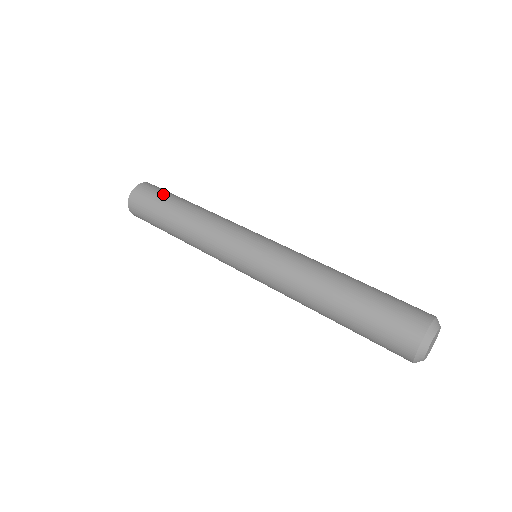
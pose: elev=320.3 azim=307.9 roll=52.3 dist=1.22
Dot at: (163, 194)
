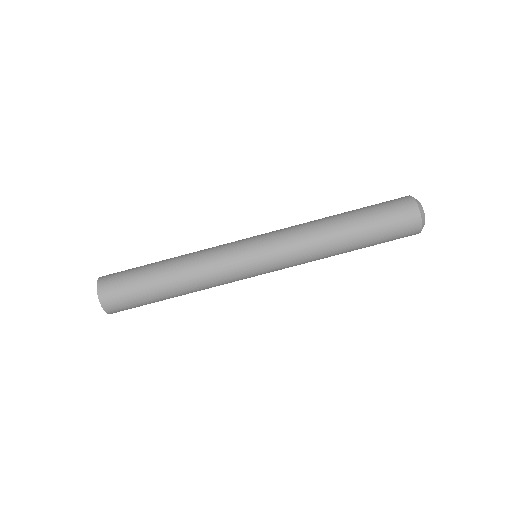
Dot at: (131, 277)
